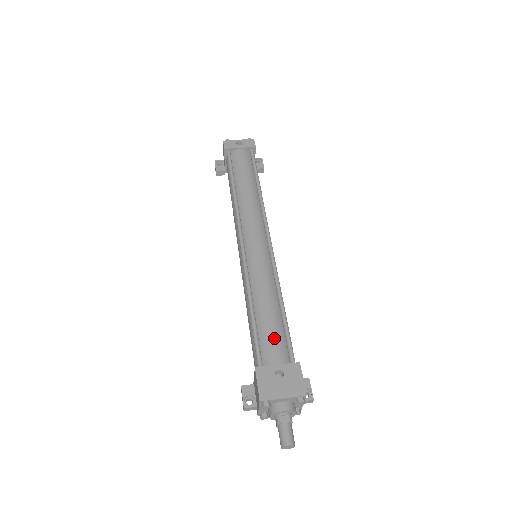
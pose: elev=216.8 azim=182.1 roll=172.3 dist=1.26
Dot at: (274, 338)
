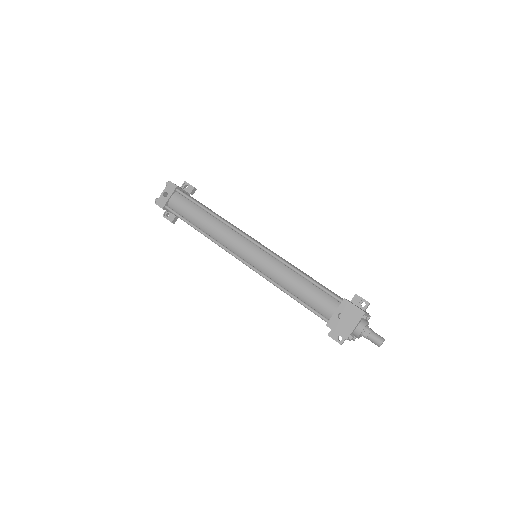
Dot at: (318, 299)
